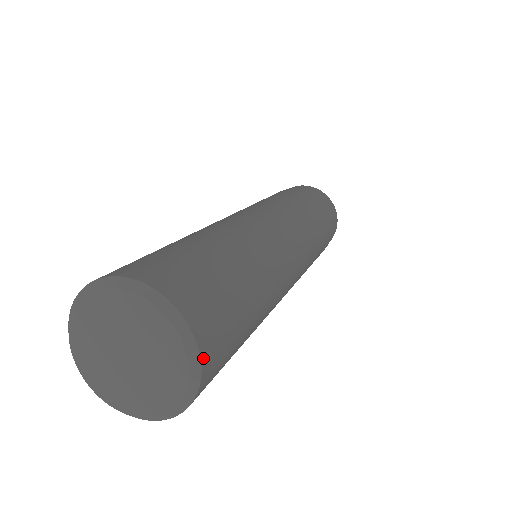
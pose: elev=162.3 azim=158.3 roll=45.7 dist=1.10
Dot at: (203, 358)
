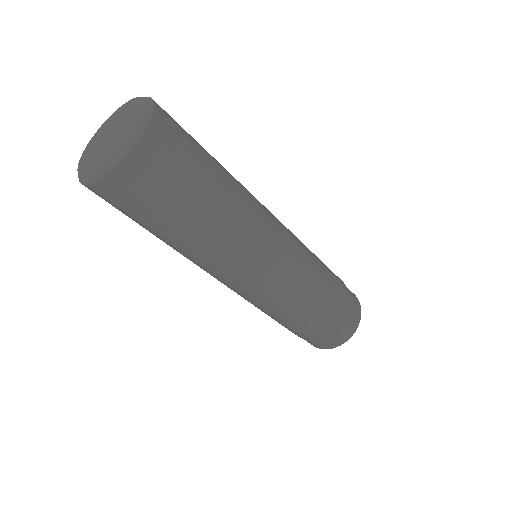
Dot at: occluded
